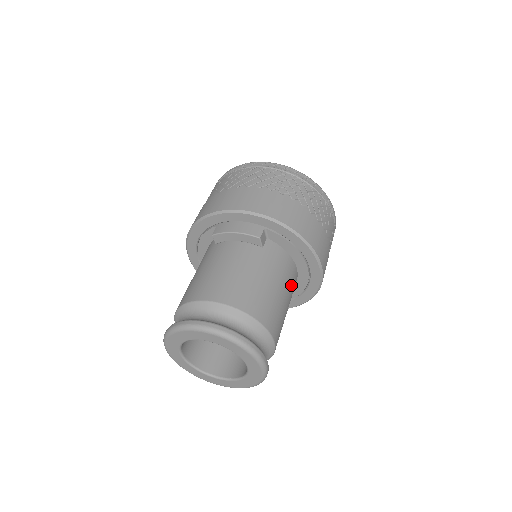
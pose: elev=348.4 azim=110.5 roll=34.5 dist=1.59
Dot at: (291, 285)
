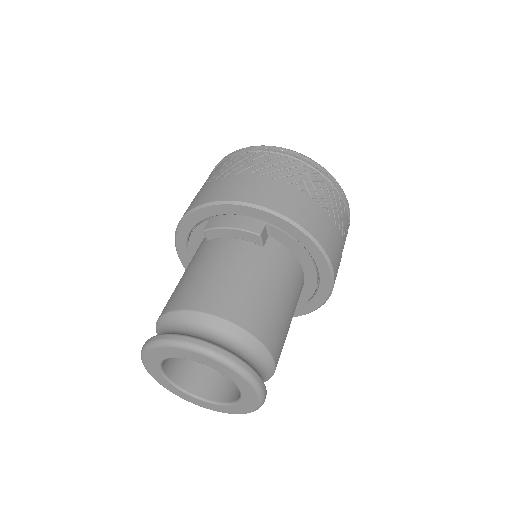
Dot at: (296, 292)
